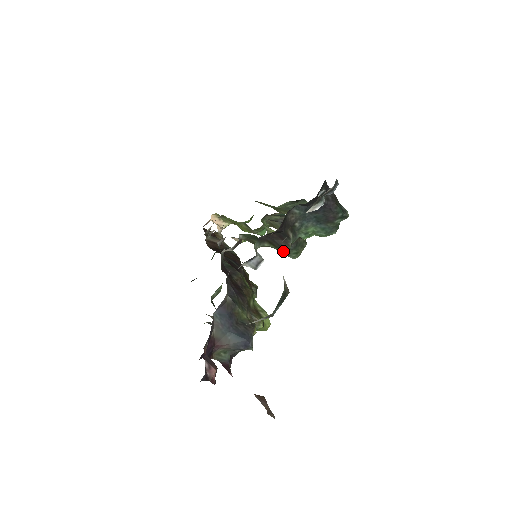
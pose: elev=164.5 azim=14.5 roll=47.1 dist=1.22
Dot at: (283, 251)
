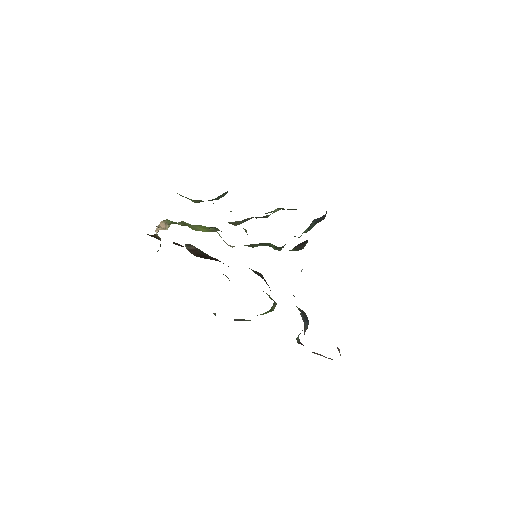
Dot at: (279, 248)
